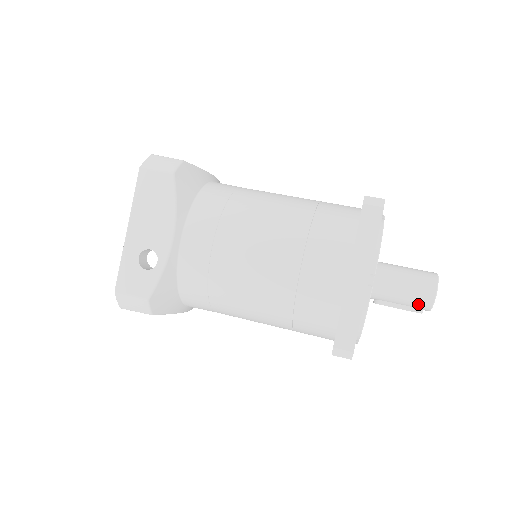
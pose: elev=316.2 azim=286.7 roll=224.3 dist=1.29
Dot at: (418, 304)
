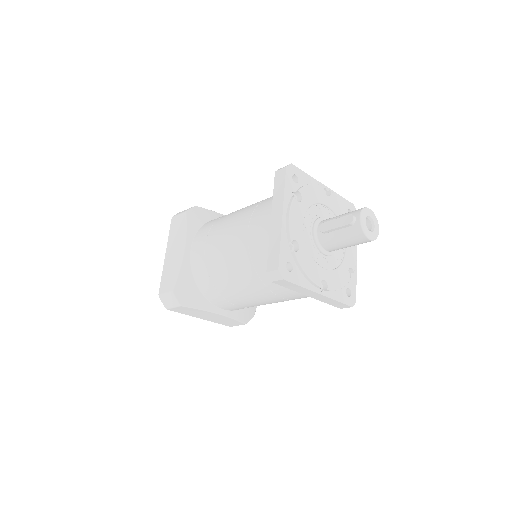
Dot at: (352, 212)
